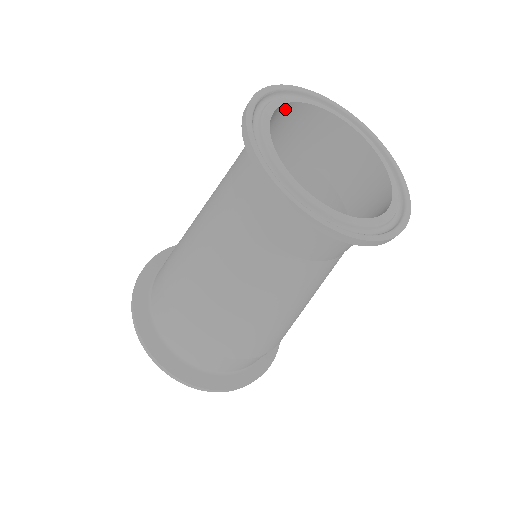
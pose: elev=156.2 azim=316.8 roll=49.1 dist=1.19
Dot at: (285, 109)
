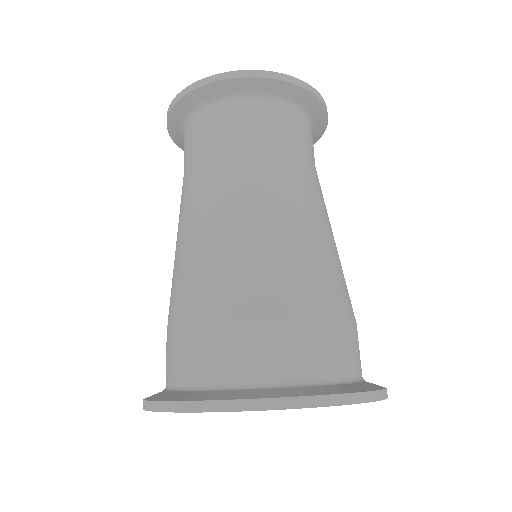
Dot at: occluded
